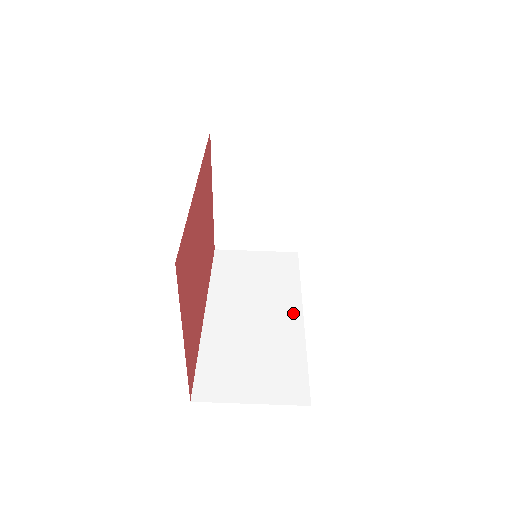
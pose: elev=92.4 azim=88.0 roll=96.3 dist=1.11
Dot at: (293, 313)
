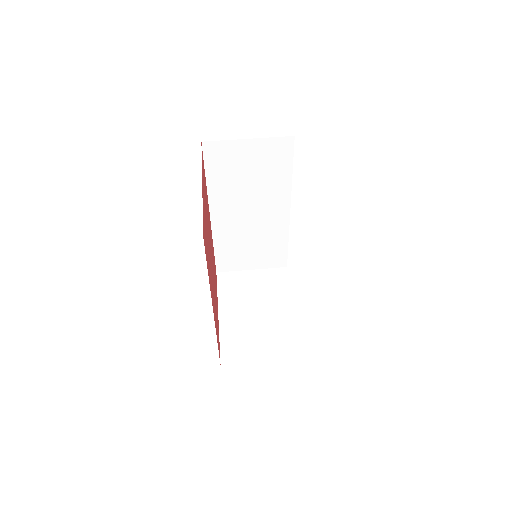
Dot at: occluded
